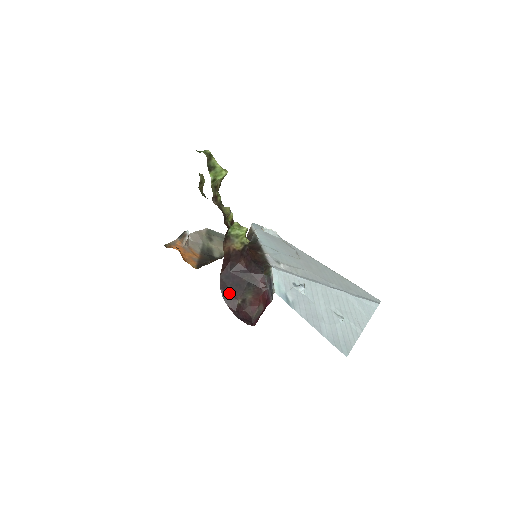
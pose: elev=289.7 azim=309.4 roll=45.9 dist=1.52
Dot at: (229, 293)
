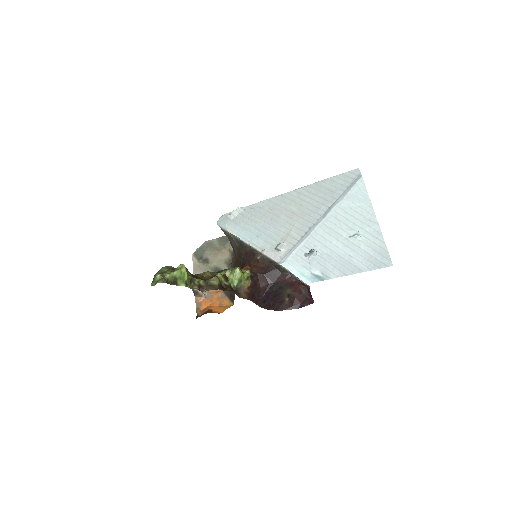
Dot at: (276, 305)
